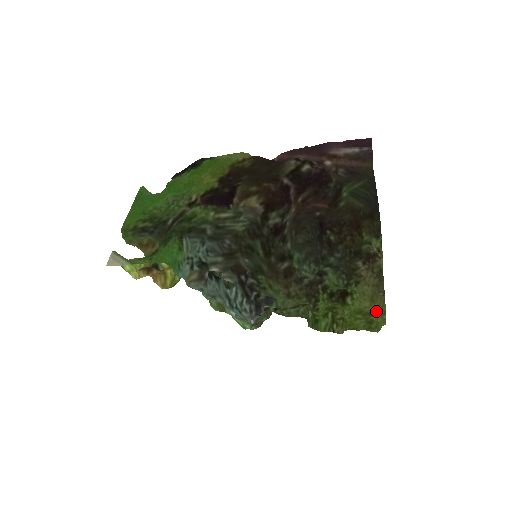
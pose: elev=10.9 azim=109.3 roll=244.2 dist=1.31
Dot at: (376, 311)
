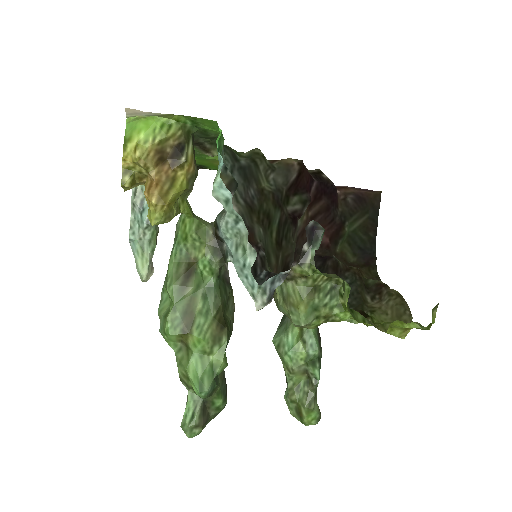
Dot at: (408, 329)
